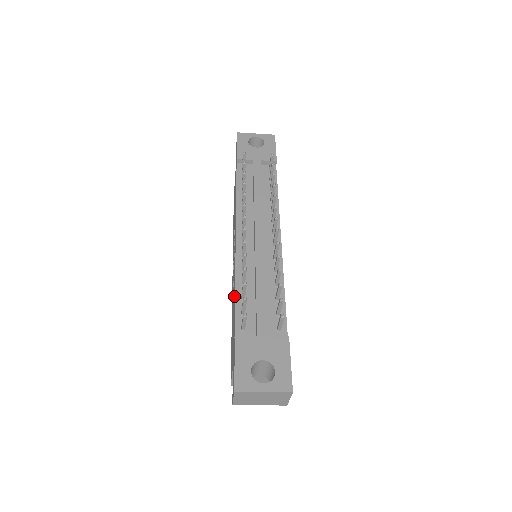
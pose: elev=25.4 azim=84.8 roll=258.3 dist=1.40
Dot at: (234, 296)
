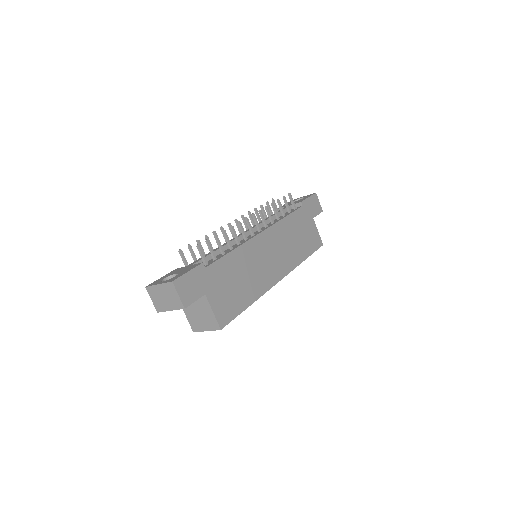
Dot at: occluded
